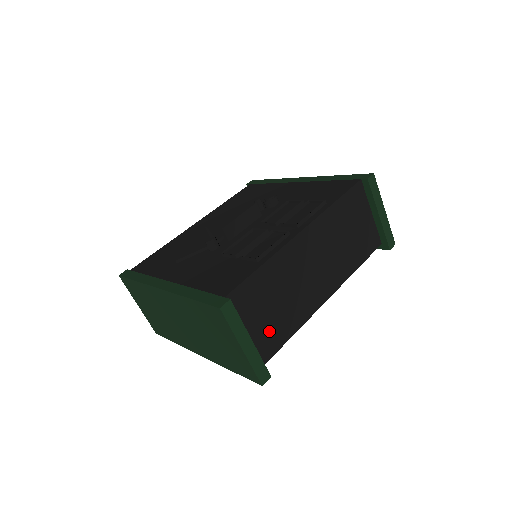
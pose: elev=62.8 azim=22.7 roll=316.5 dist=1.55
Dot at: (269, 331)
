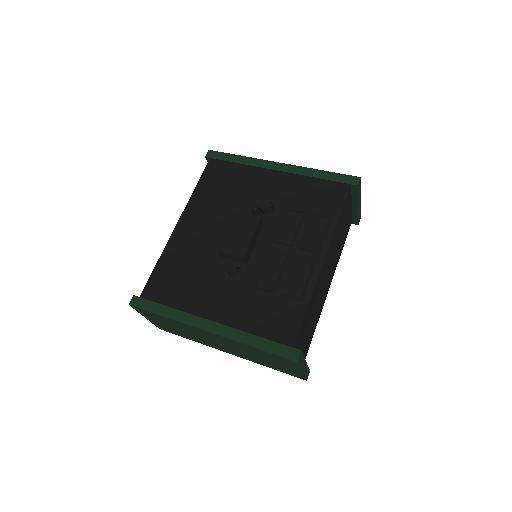
Dot at: (307, 342)
